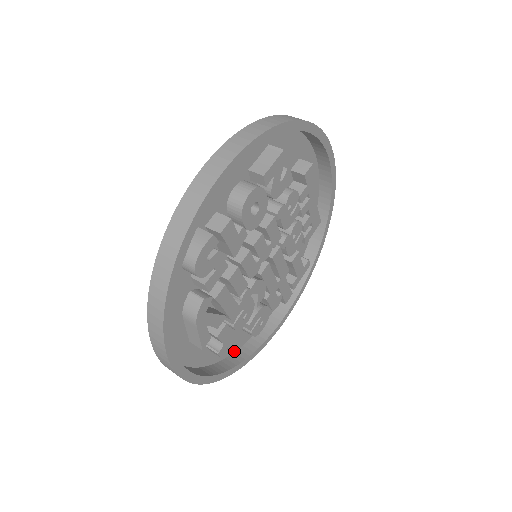
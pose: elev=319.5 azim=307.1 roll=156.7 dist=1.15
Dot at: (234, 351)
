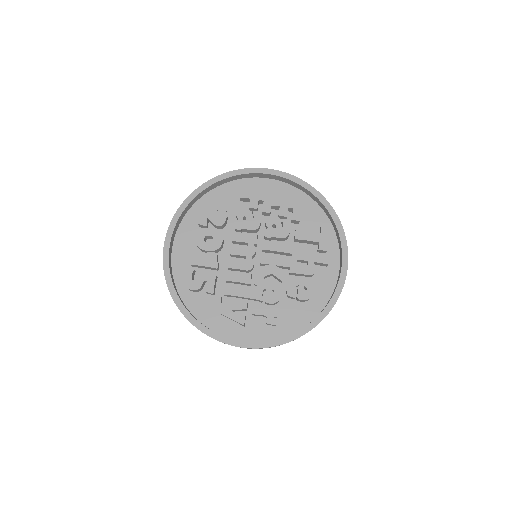
Dot at: (313, 319)
